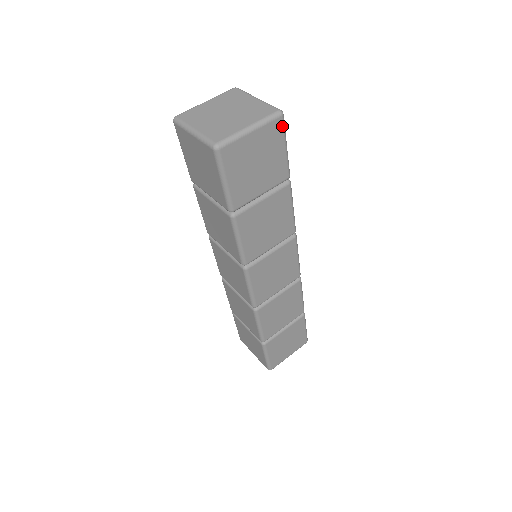
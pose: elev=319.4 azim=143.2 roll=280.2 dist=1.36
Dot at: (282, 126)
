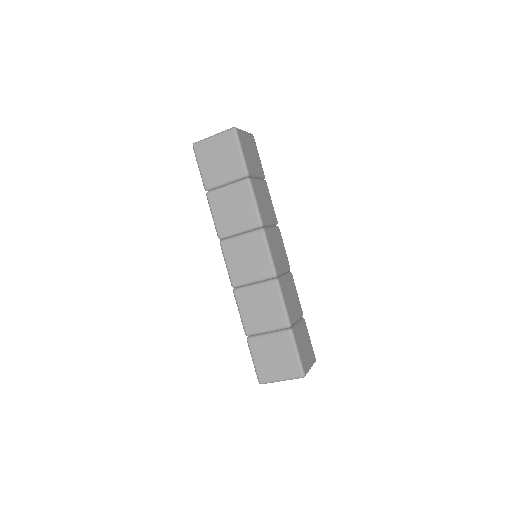
Dot at: (234, 136)
